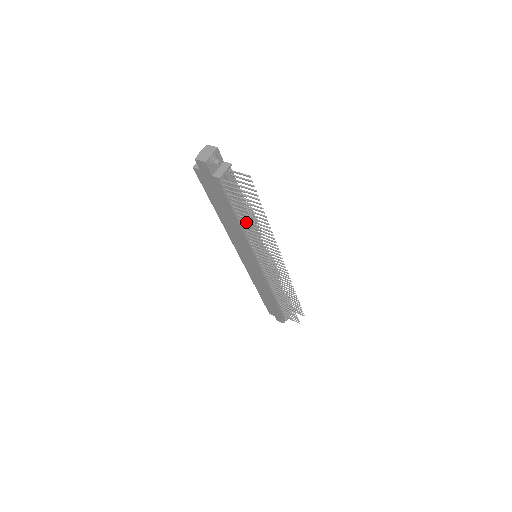
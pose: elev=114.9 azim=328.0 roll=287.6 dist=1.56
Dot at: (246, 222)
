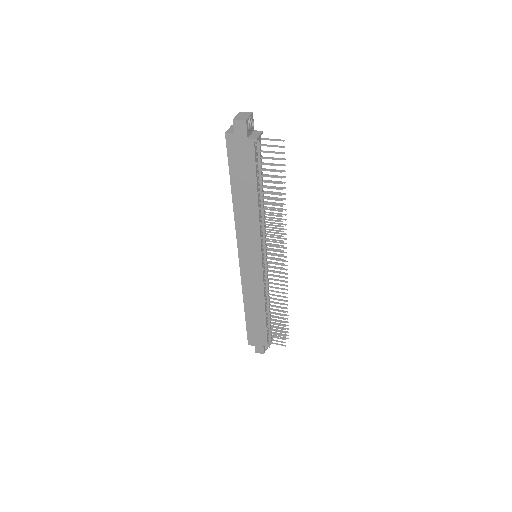
Dot at: occluded
